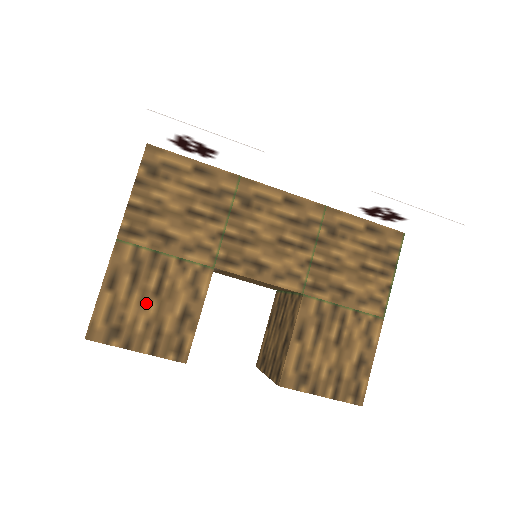
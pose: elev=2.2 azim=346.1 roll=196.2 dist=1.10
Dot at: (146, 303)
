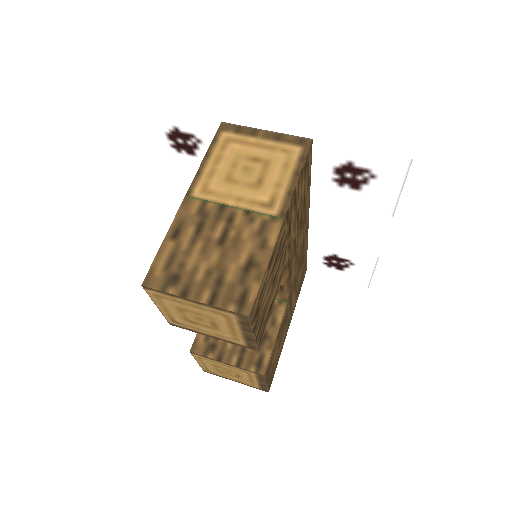
Dot at: (270, 288)
